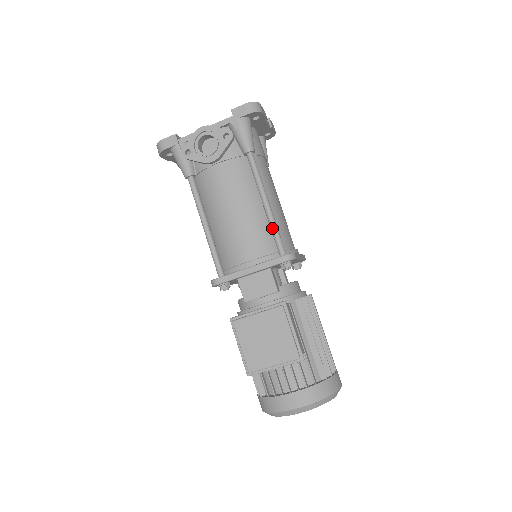
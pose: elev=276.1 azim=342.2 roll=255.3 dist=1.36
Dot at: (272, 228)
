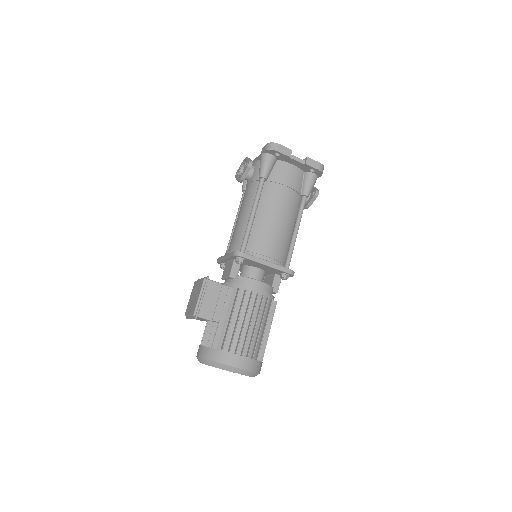
Dot at: (245, 232)
